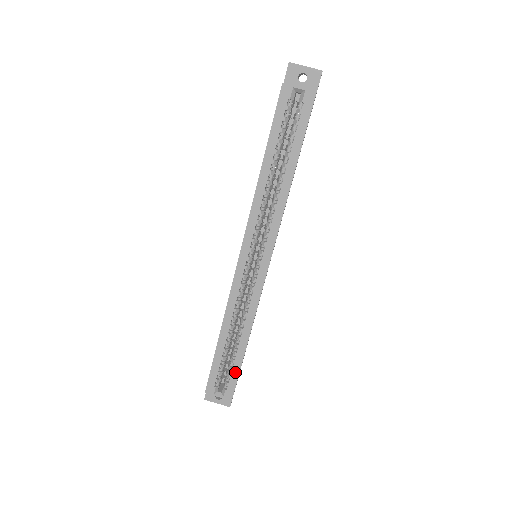
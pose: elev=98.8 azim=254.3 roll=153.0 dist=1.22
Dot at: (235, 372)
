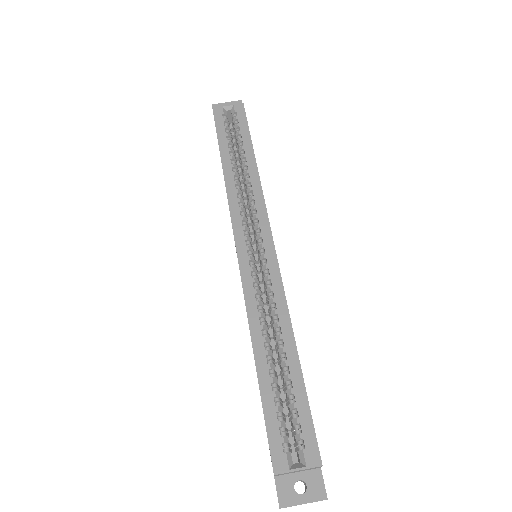
Dot at: (302, 407)
